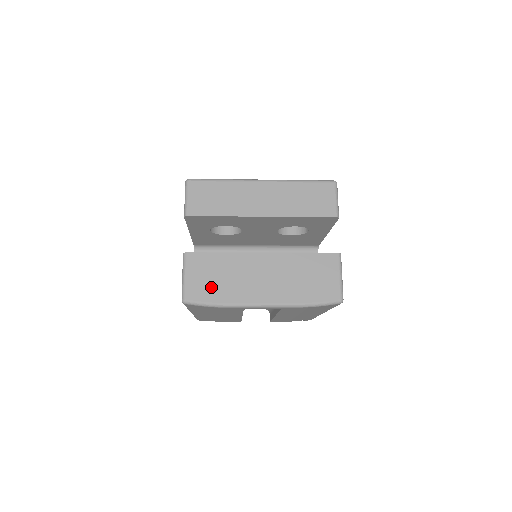
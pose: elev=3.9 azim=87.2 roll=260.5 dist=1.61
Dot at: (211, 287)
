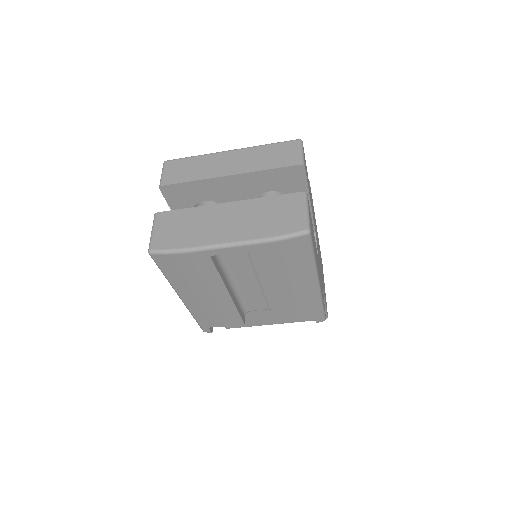
Dot at: (176, 236)
